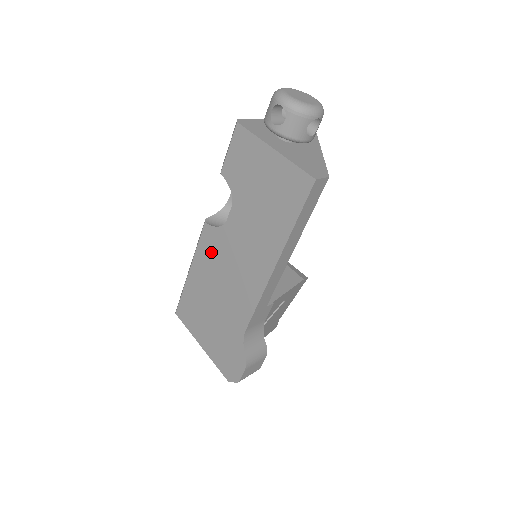
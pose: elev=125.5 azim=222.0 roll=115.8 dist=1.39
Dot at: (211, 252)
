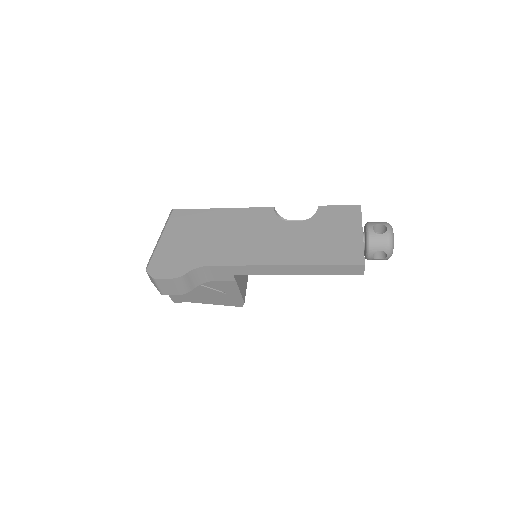
Dot at: (254, 219)
